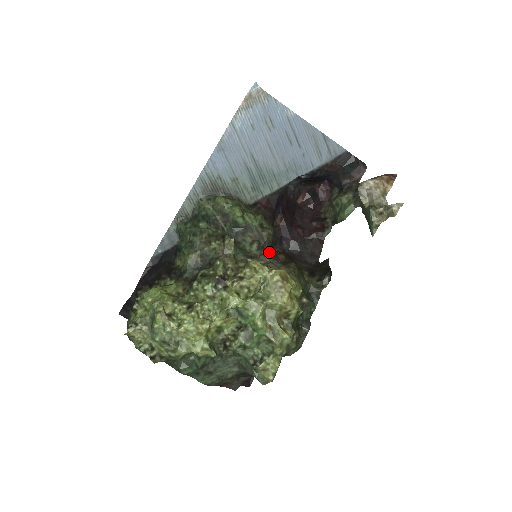
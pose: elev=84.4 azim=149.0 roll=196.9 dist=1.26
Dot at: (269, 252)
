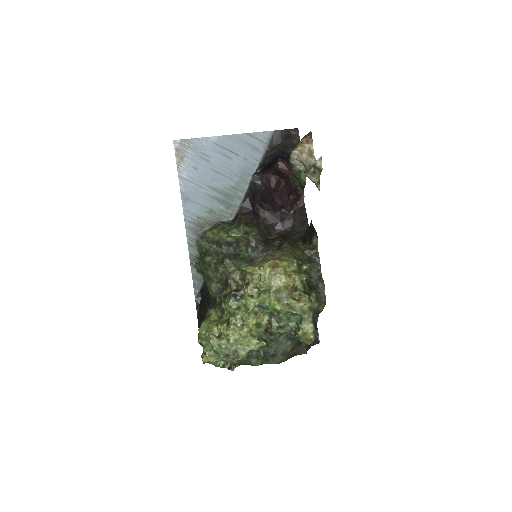
Dot at: (263, 247)
